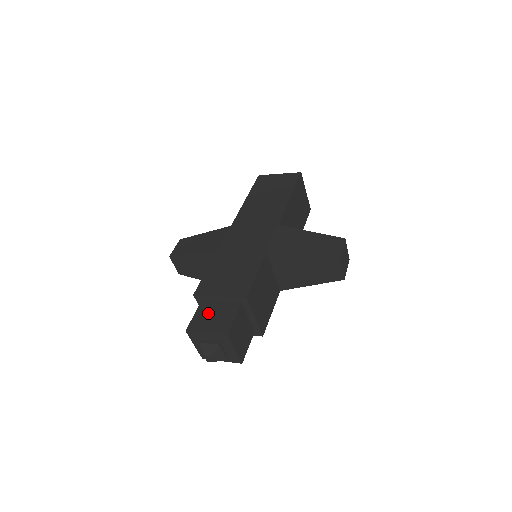
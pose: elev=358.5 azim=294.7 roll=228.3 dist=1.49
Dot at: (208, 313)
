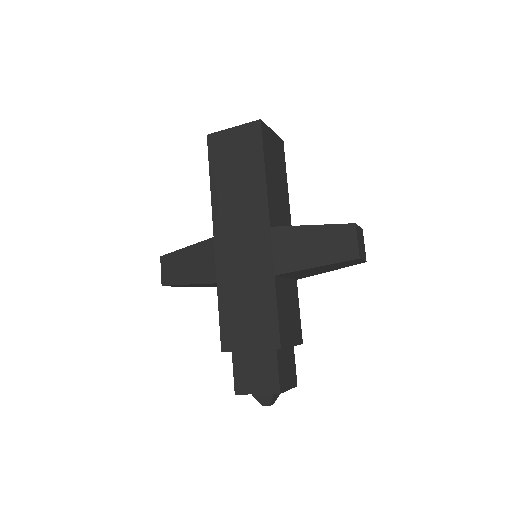
Dot at: (247, 368)
